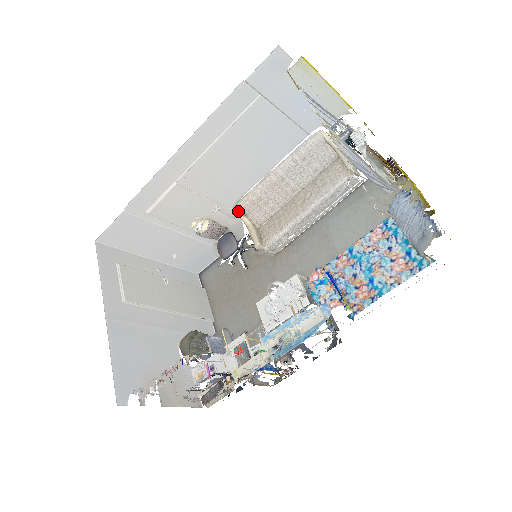
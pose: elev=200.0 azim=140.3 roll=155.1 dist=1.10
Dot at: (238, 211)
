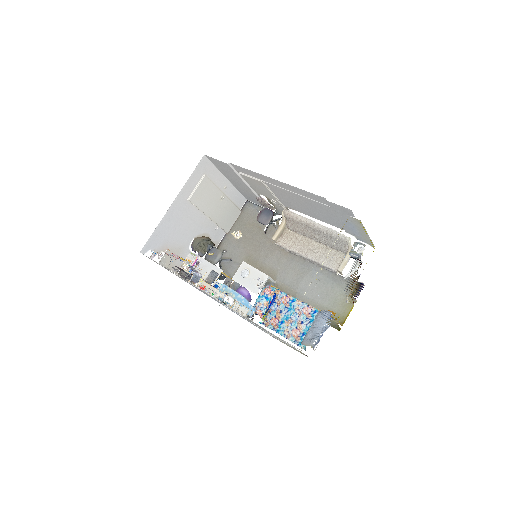
Dot at: (284, 214)
